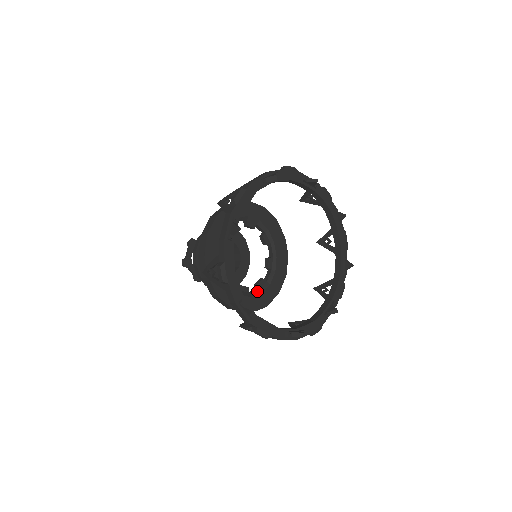
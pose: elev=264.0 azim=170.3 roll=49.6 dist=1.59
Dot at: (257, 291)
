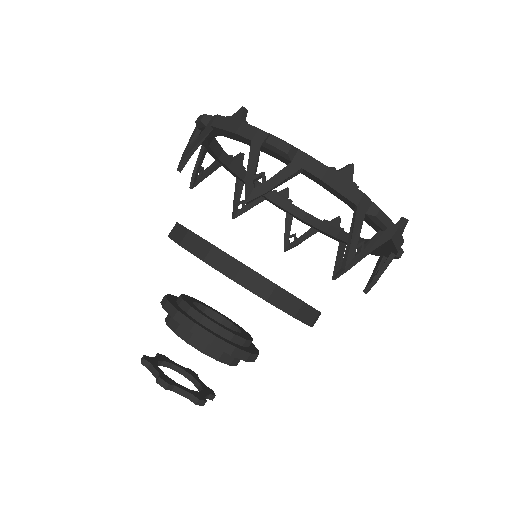
Dot at: occluded
